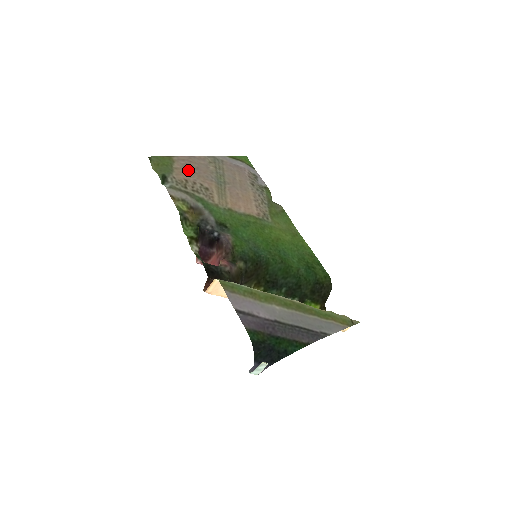
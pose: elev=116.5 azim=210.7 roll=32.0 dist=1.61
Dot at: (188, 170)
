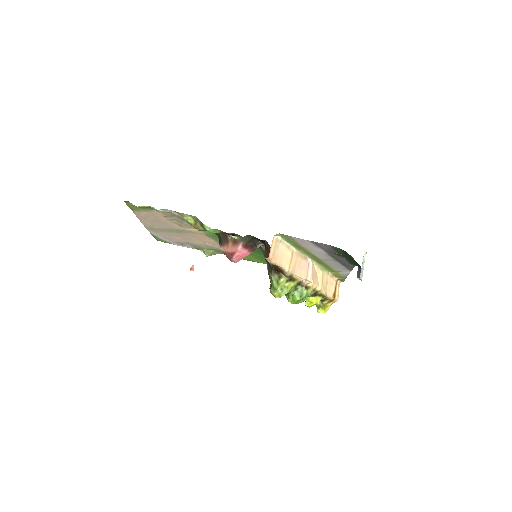
Dot at: (153, 217)
